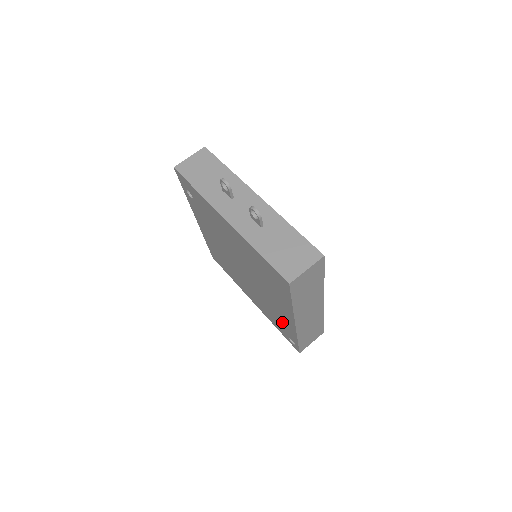
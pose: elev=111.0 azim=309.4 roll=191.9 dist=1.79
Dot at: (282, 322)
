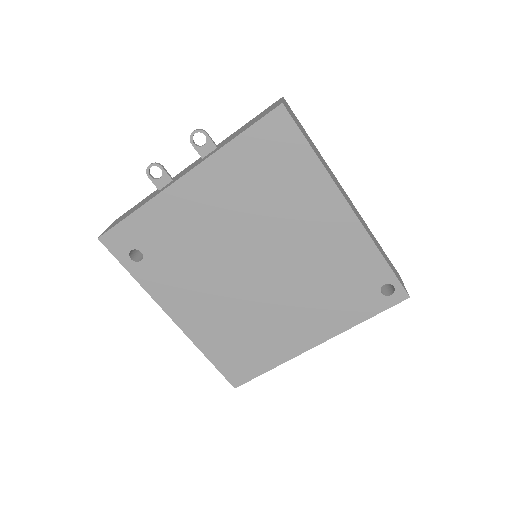
Dot at: (350, 266)
